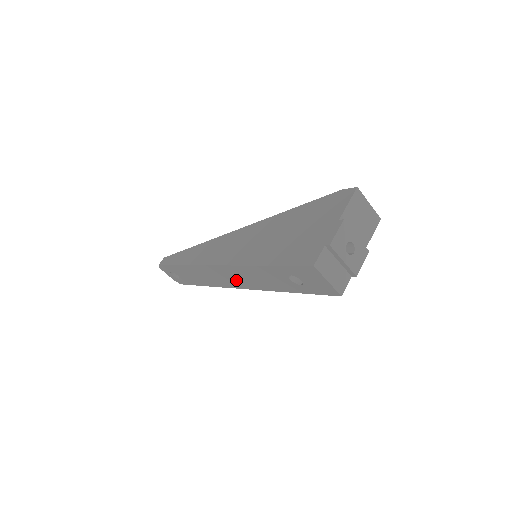
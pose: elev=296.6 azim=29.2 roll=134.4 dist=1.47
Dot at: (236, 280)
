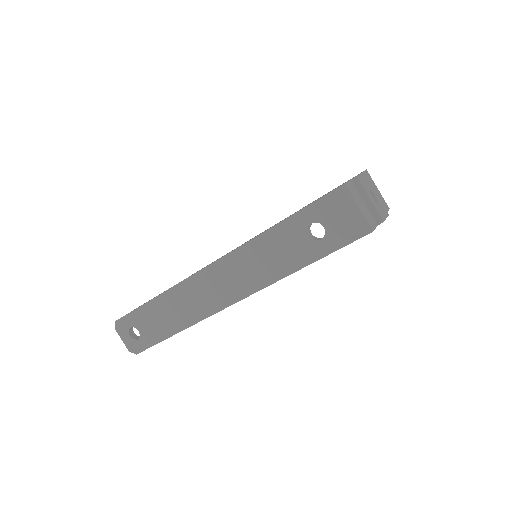
Dot at: (229, 286)
